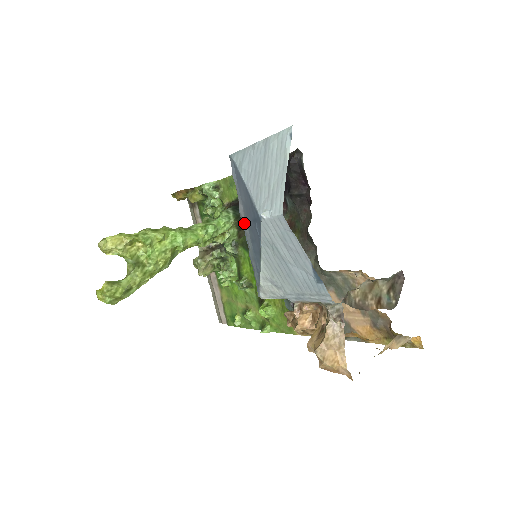
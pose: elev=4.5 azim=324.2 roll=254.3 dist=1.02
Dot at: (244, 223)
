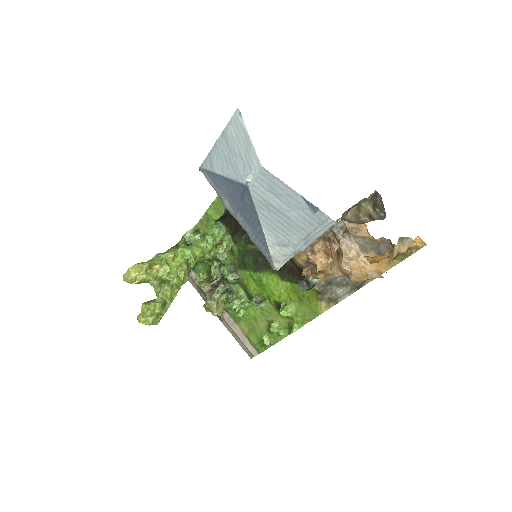
Dot at: (234, 214)
